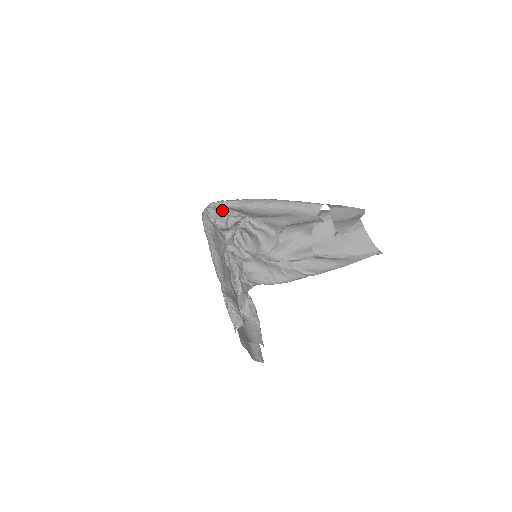
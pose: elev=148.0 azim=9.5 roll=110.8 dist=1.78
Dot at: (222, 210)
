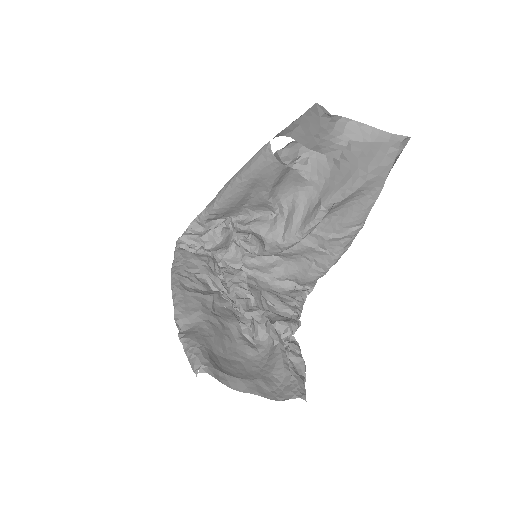
Dot at: (203, 229)
